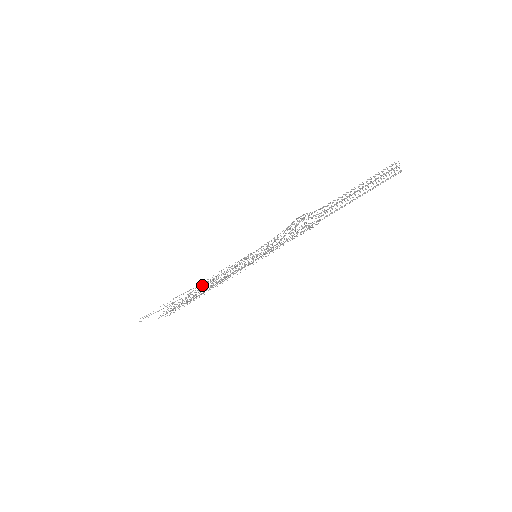
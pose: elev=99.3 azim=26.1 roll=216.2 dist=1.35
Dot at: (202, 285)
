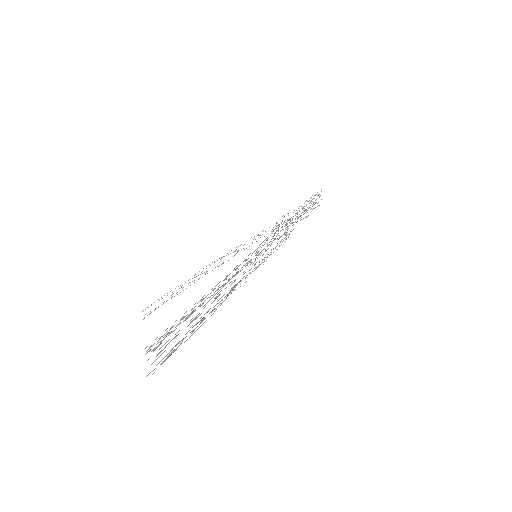
Dot at: occluded
